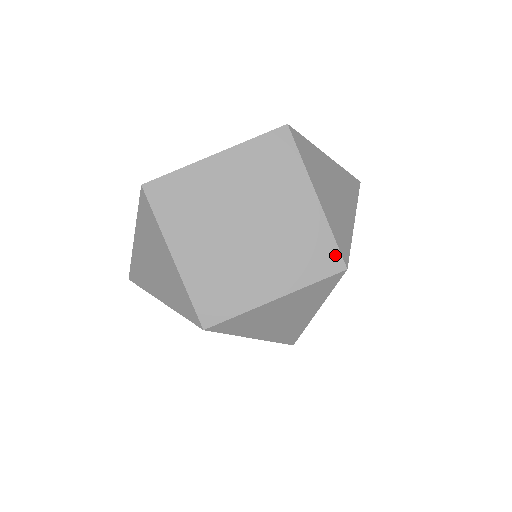
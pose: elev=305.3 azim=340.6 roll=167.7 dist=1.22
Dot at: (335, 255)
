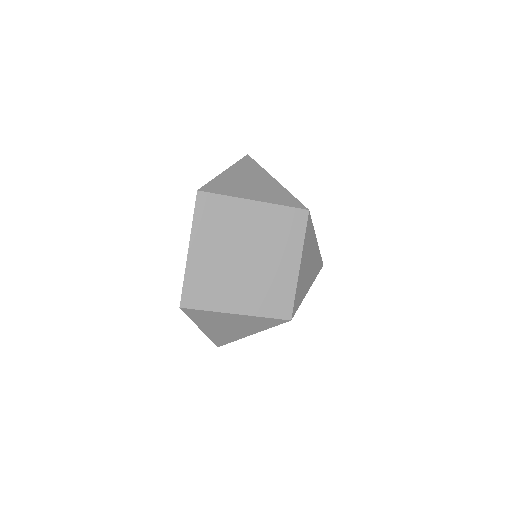
Dot at: (296, 212)
